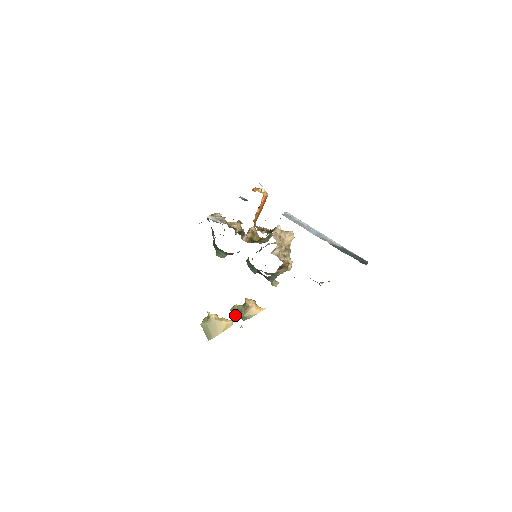
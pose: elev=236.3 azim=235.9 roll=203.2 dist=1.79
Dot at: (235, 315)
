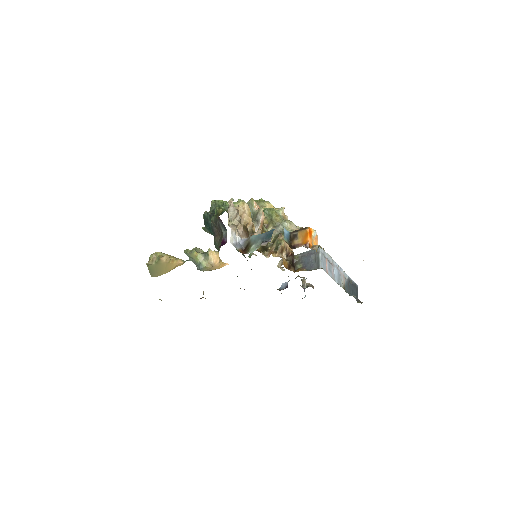
Dot at: (190, 259)
